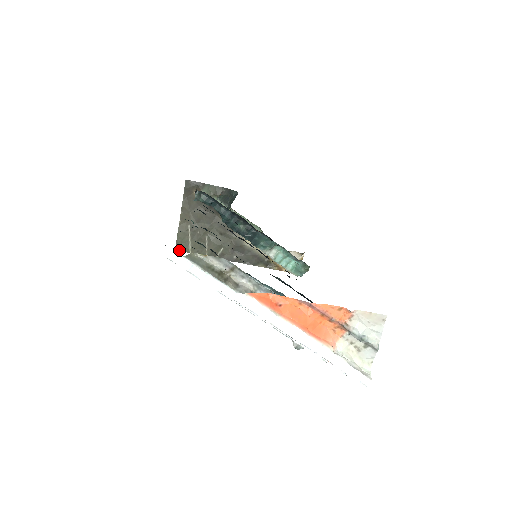
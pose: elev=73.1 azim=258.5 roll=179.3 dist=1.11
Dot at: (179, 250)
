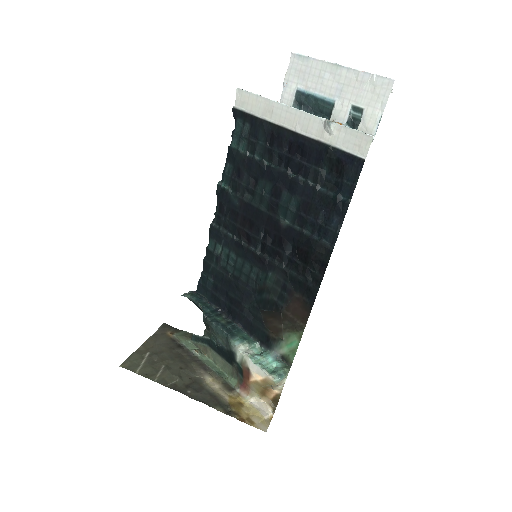
Dot at: occluded
